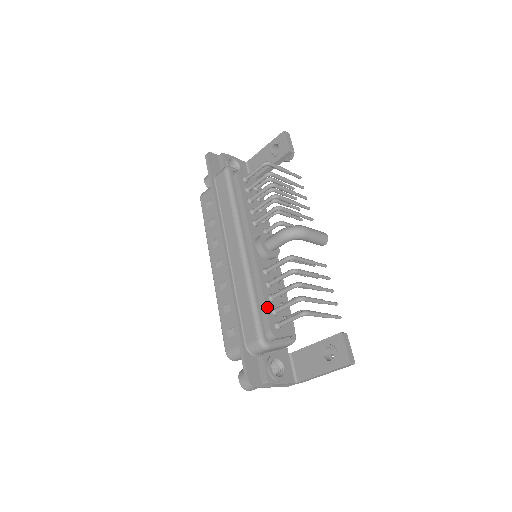
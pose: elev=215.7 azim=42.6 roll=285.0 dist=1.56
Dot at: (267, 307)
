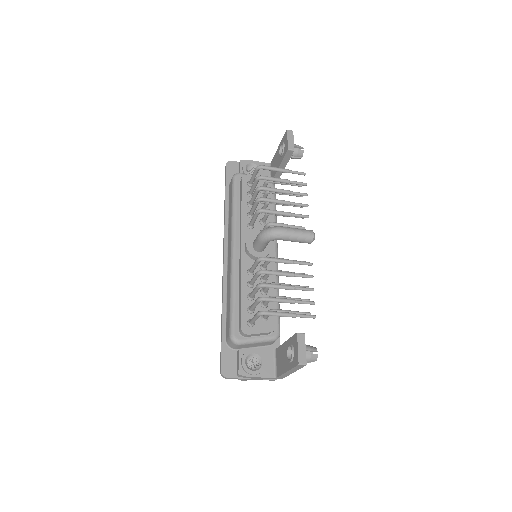
Dot at: (242, 306)
